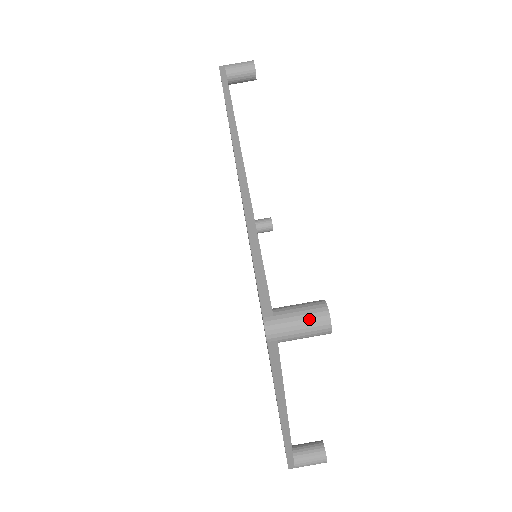
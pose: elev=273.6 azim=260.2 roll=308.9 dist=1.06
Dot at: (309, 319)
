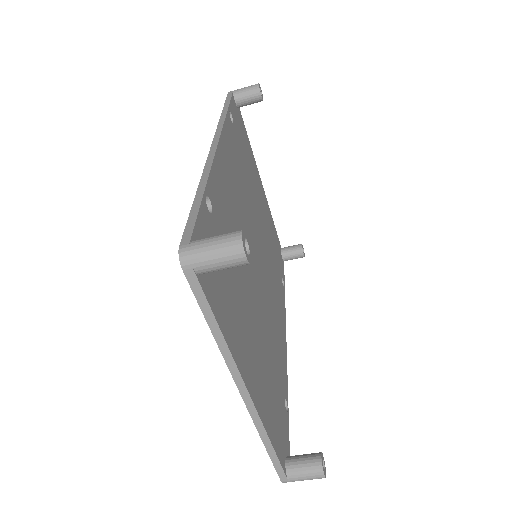
Dot at: (221, 244)
